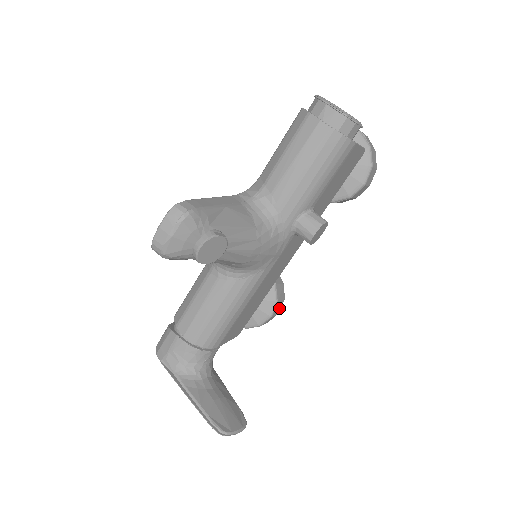
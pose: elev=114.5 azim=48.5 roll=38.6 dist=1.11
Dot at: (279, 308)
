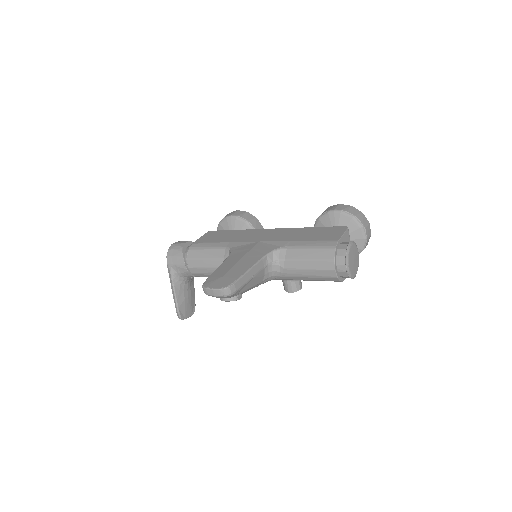
Dot at: occluded
